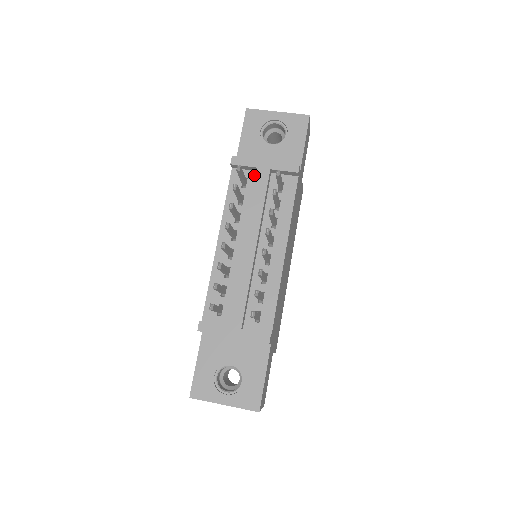
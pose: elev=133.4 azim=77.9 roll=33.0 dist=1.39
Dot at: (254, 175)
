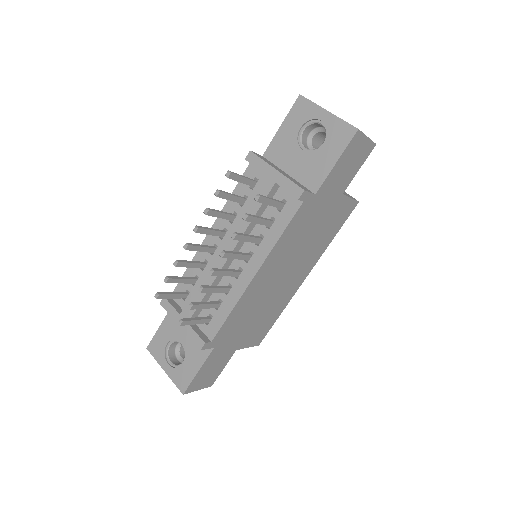
Dot at: occluded
